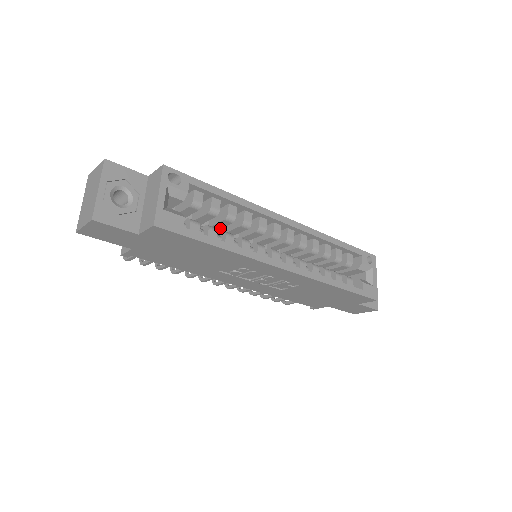
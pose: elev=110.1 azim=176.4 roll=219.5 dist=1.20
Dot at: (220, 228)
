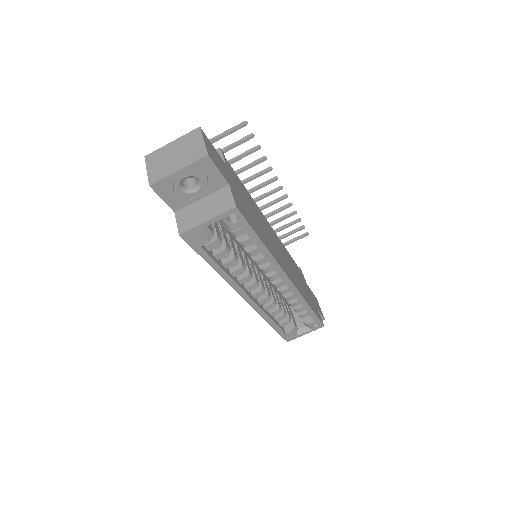
Dot at: occluded
